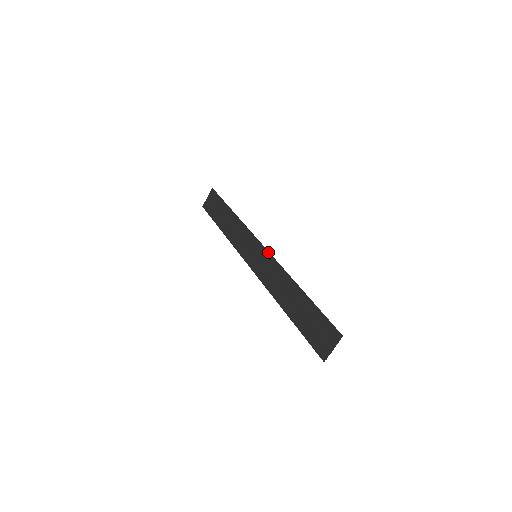
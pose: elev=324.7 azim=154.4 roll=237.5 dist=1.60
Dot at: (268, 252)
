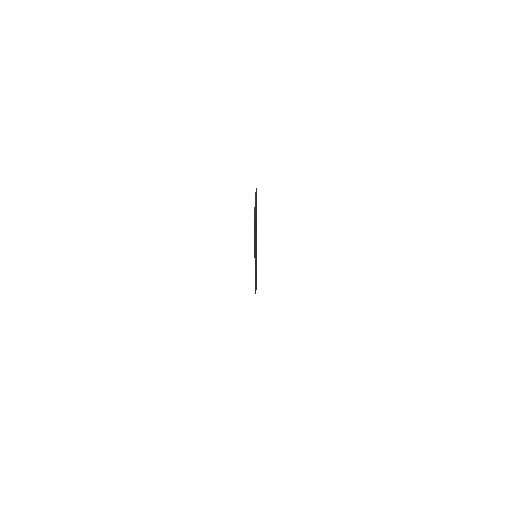
Dot at: occluded
